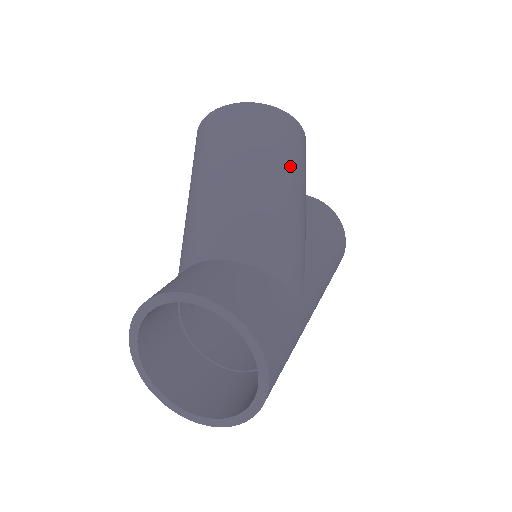
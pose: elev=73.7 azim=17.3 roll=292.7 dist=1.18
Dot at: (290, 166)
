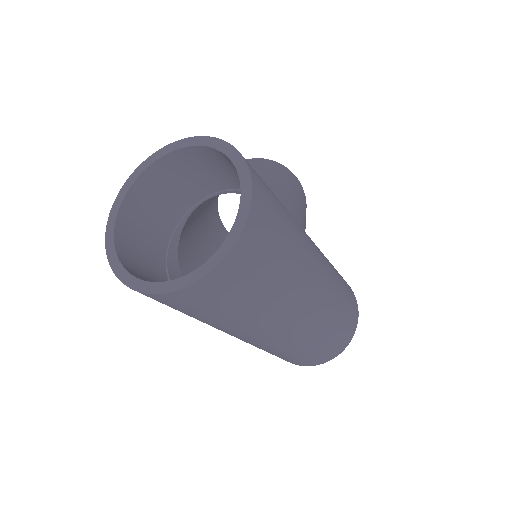
Dot at: (288, 179)
